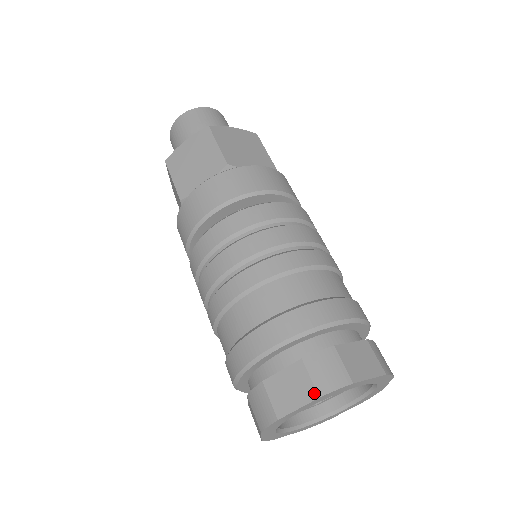
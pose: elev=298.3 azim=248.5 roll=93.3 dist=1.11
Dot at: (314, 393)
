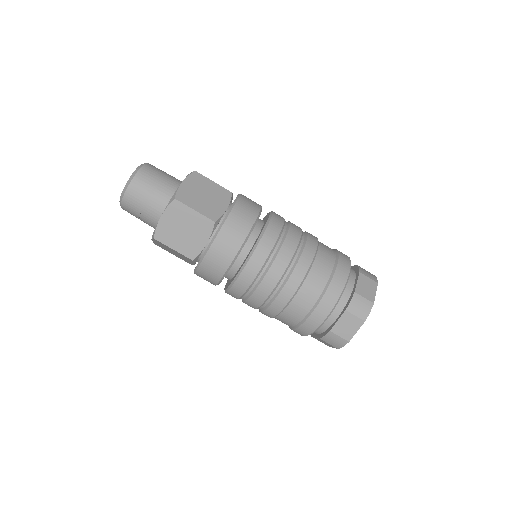
Dot at: (361, 321)
